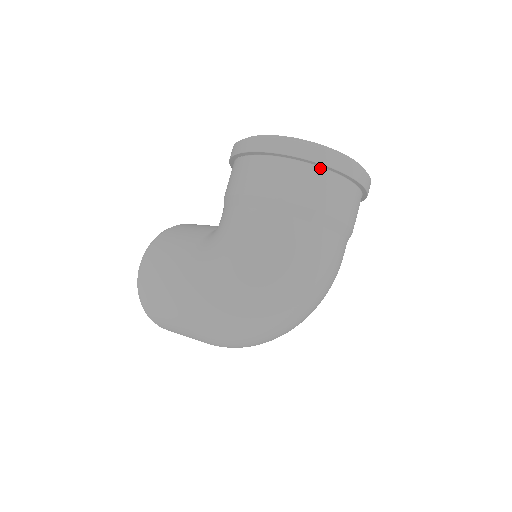
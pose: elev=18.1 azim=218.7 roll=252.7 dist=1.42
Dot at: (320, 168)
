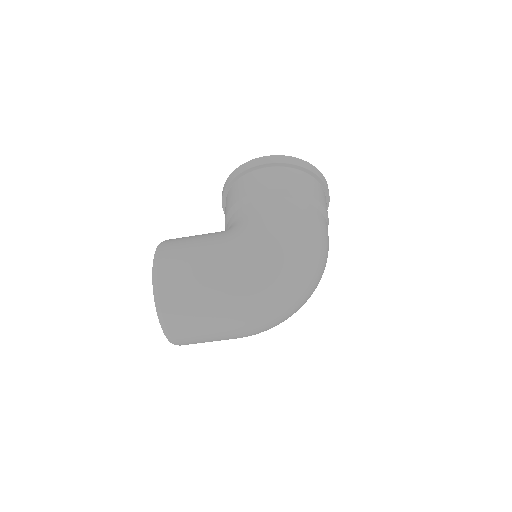
Dot at: (314, 178)
